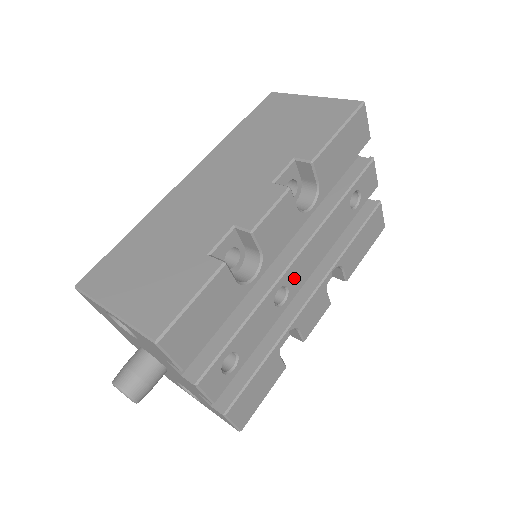
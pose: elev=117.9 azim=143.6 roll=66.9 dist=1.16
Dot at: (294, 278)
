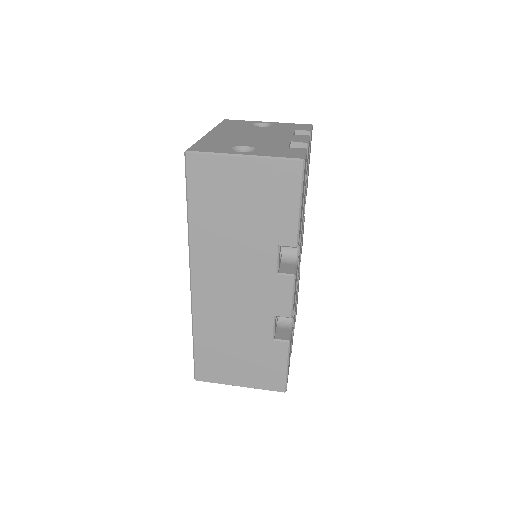
Dot at: occluded
